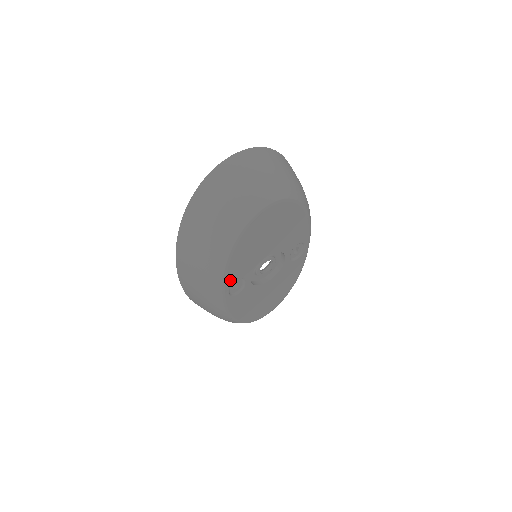
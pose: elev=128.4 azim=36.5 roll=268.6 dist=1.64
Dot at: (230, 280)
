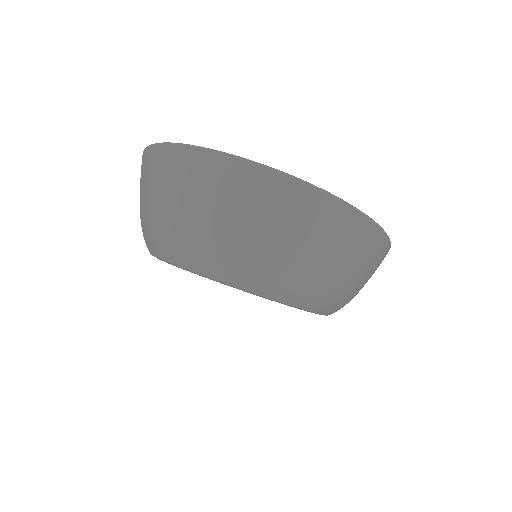
Dot at: occluded
